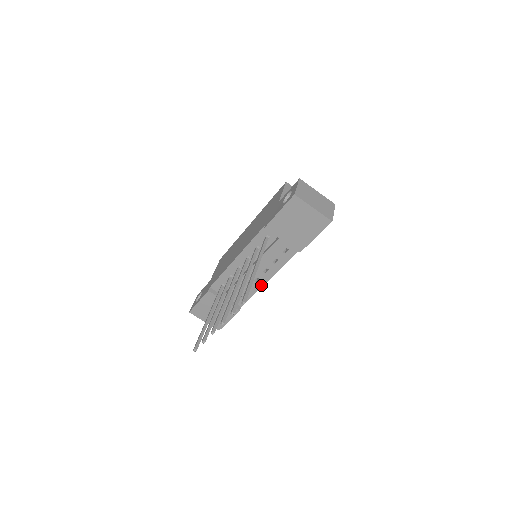
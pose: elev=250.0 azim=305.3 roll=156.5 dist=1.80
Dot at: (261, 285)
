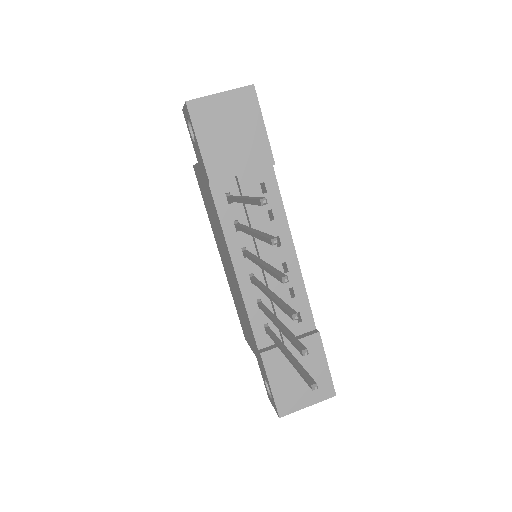
Dot at: (297, 268)
